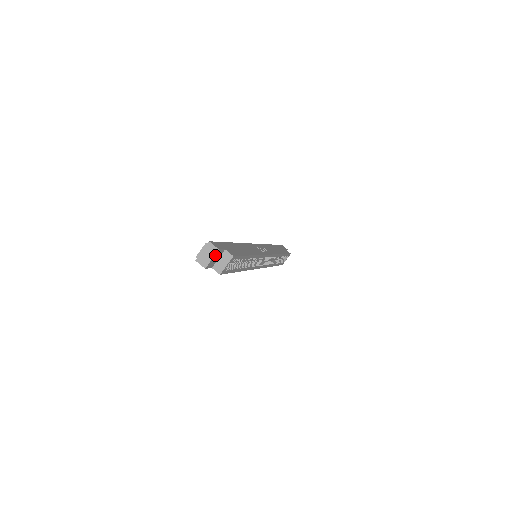
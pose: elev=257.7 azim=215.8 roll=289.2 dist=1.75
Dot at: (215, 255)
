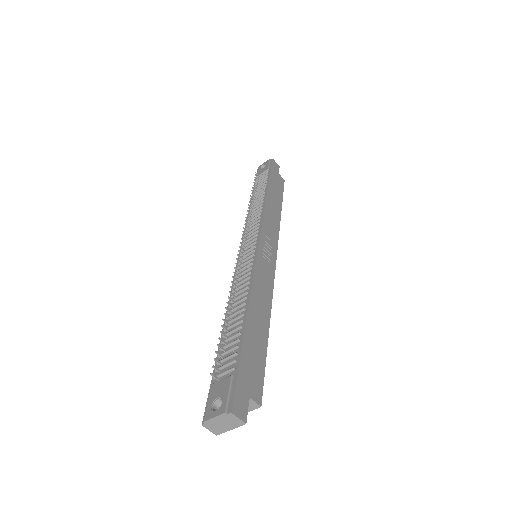
Dot at: (237, 424)
